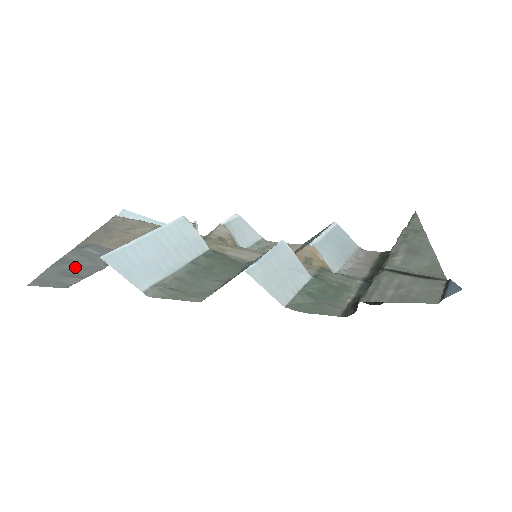
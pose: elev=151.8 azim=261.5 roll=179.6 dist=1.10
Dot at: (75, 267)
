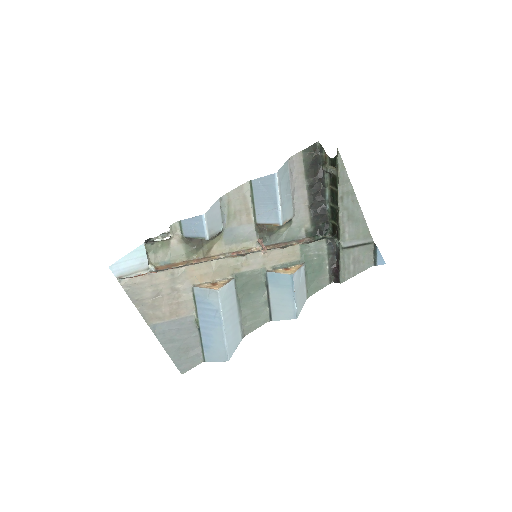
Dot at: (183, 348)
